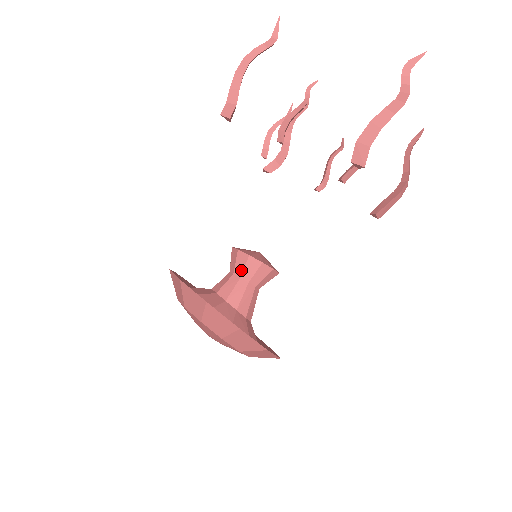
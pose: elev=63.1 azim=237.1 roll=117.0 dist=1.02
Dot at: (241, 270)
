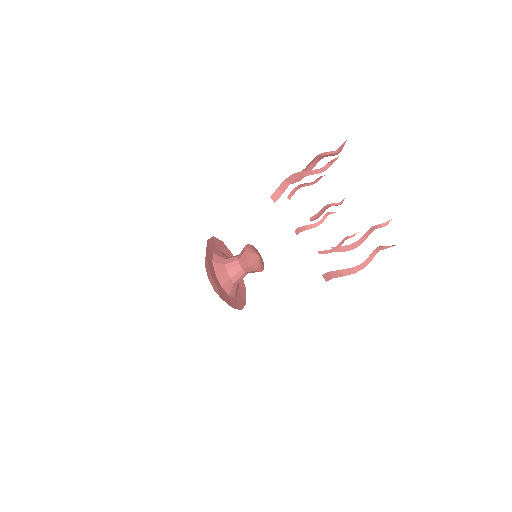
Dot at: (244, 267)
